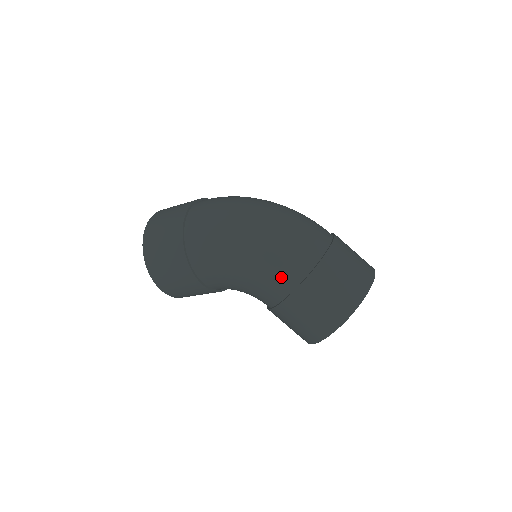
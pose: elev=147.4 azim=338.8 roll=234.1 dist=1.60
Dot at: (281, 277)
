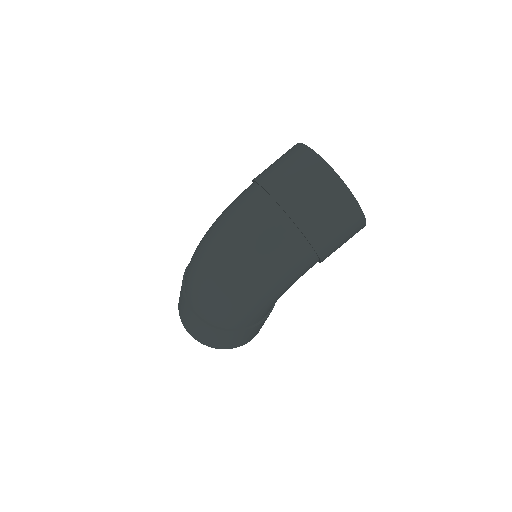
Dot at: (302, 267)
